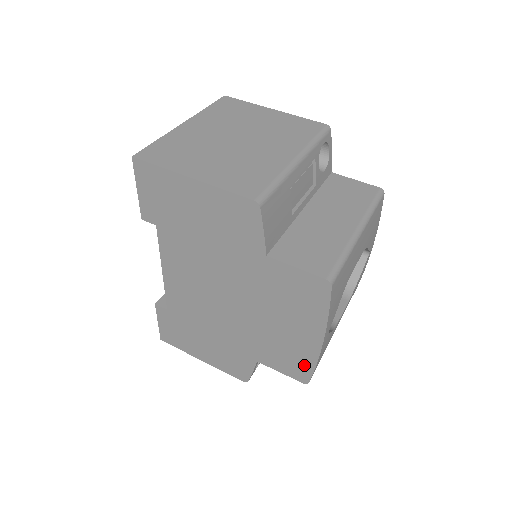
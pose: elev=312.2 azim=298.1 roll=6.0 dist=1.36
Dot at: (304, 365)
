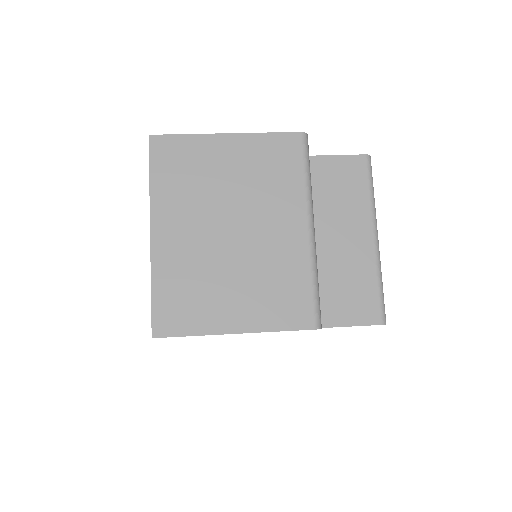
Dot at: occluded
